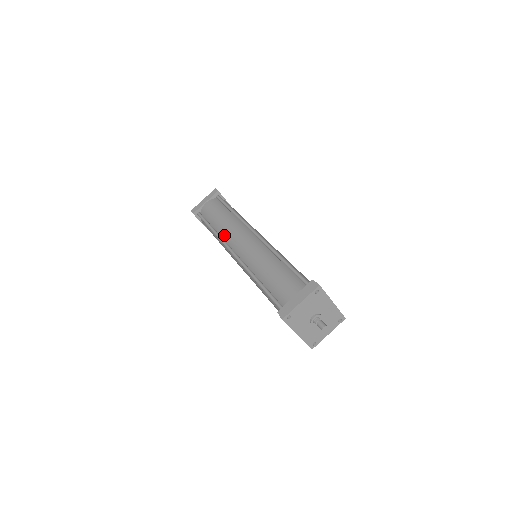
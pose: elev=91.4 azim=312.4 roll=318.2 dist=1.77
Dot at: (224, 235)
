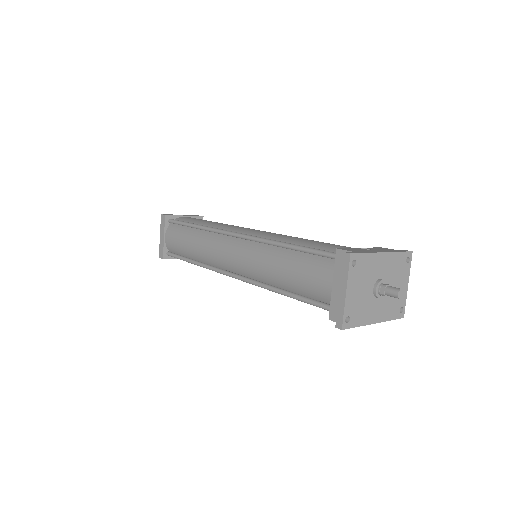
Dot at: (207, 260)
